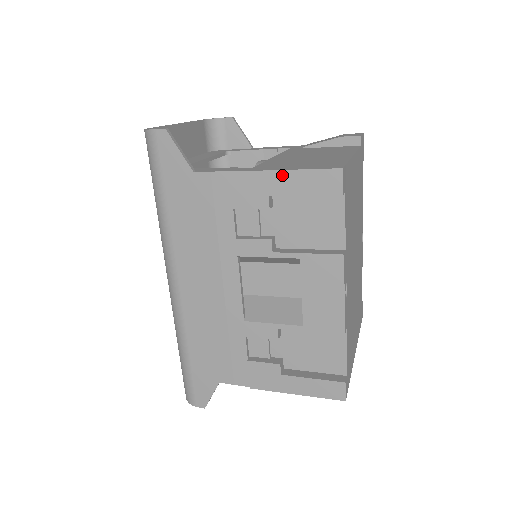
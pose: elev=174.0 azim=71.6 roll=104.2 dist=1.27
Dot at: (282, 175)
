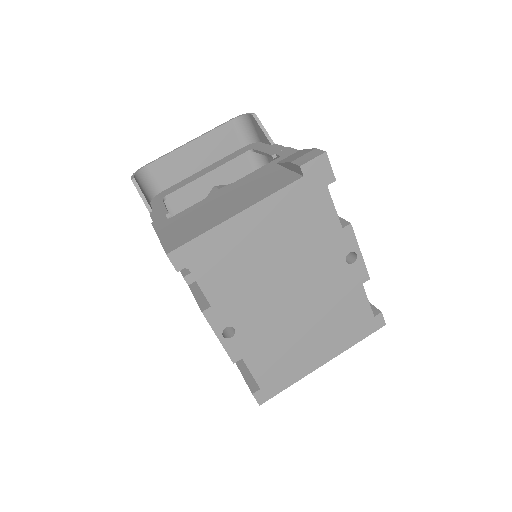
Dot at: occluded
